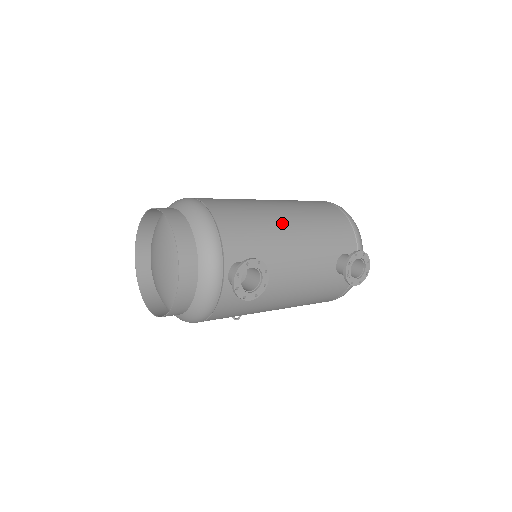
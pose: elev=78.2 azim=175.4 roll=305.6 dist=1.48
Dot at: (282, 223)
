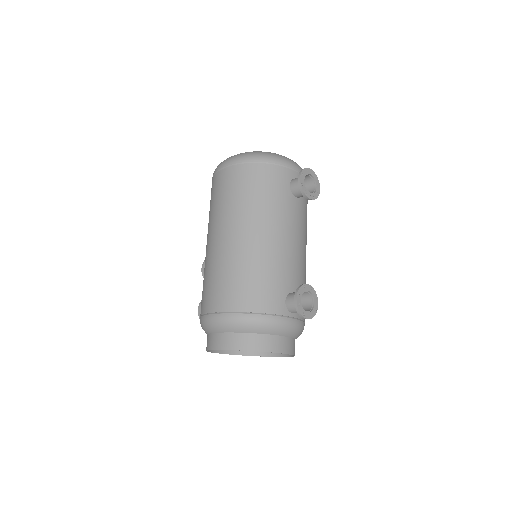
Dot at: (257, 244)
